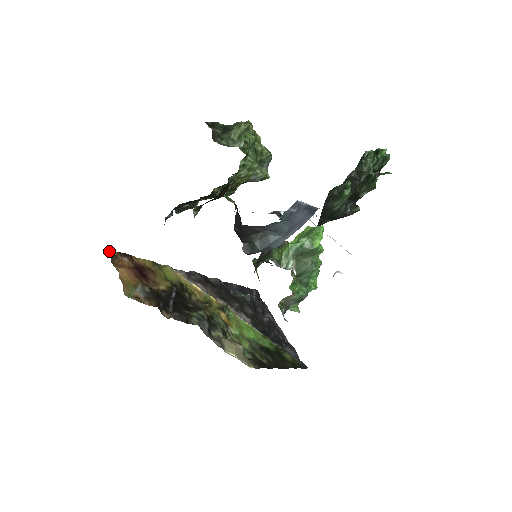
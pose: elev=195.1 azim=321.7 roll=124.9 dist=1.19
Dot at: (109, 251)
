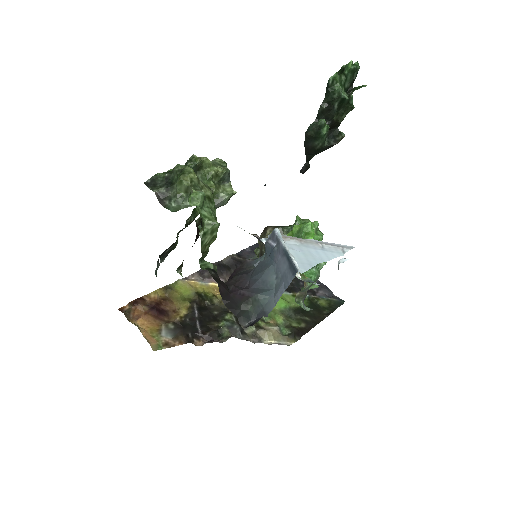
Dot at: (120, 308)
